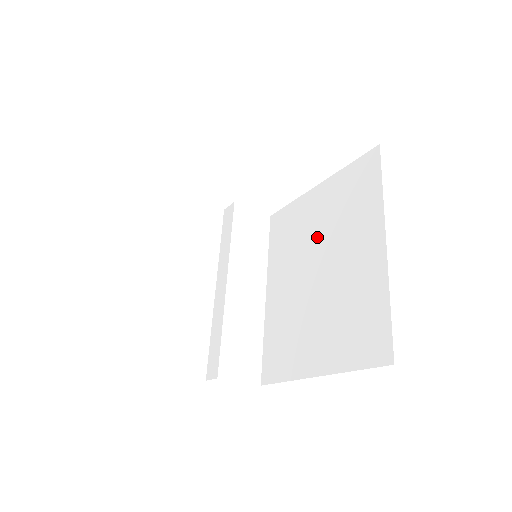
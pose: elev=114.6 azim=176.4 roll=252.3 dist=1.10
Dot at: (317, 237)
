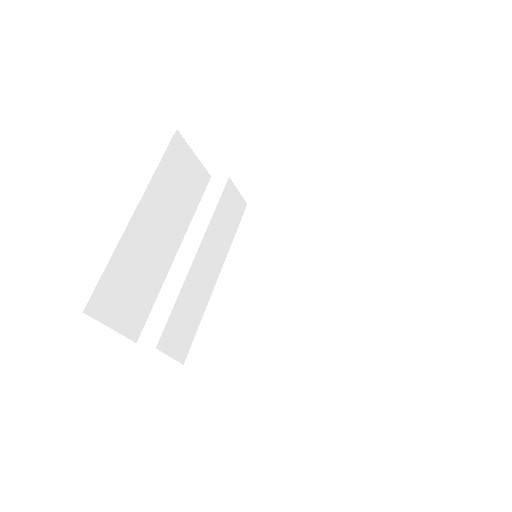
Dot at: (299, 256)
